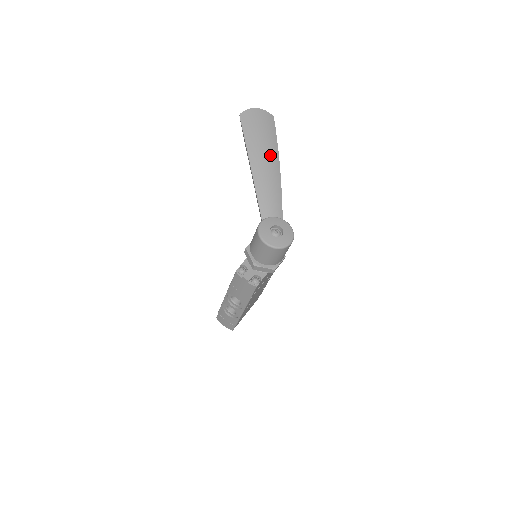
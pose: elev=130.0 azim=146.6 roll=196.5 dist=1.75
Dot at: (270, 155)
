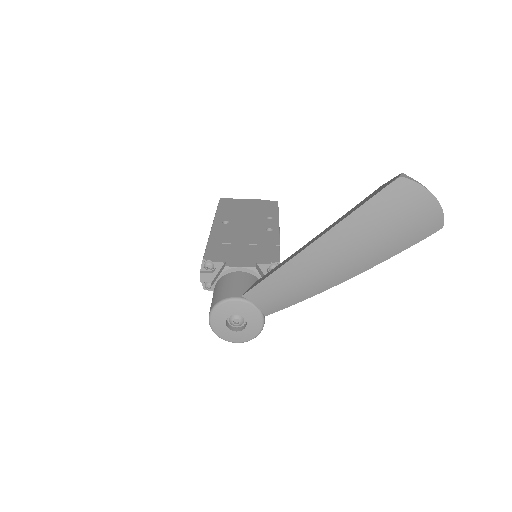
Dot at: (348, 265)
